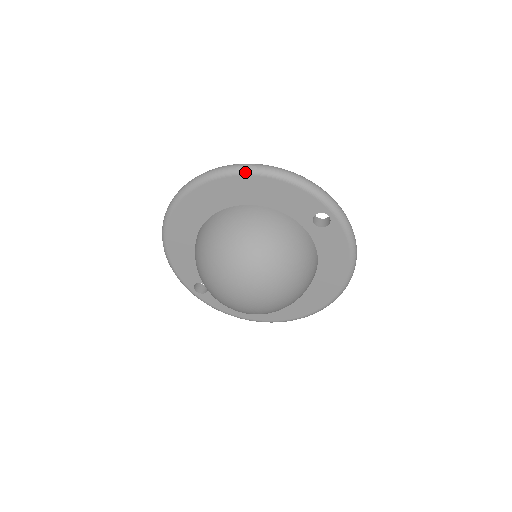
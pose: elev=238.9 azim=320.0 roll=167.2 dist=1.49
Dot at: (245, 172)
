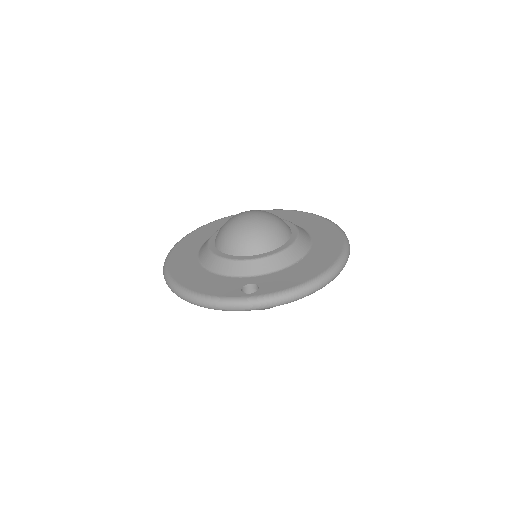
Dot at: occluded
